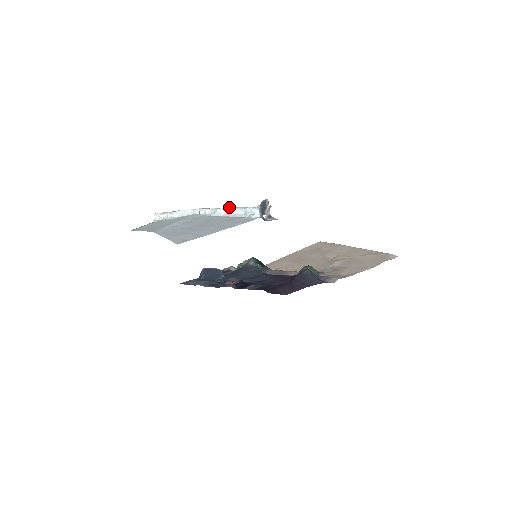
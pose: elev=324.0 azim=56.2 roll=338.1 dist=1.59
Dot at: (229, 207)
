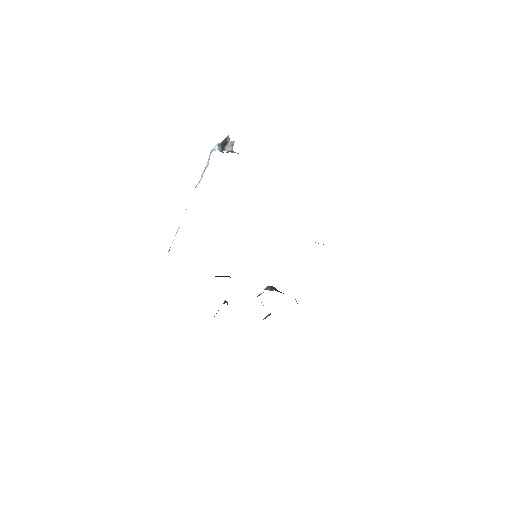
Dot at: occluded
